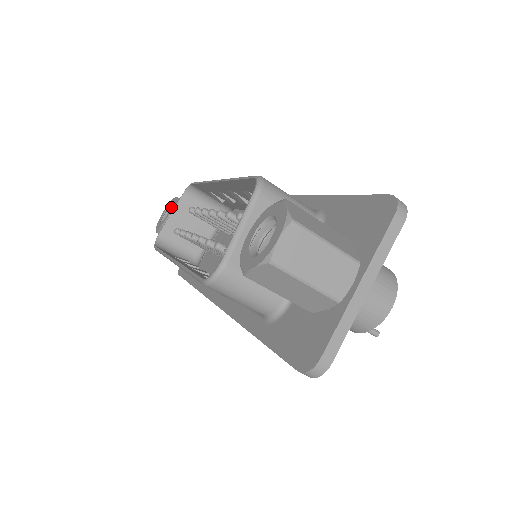
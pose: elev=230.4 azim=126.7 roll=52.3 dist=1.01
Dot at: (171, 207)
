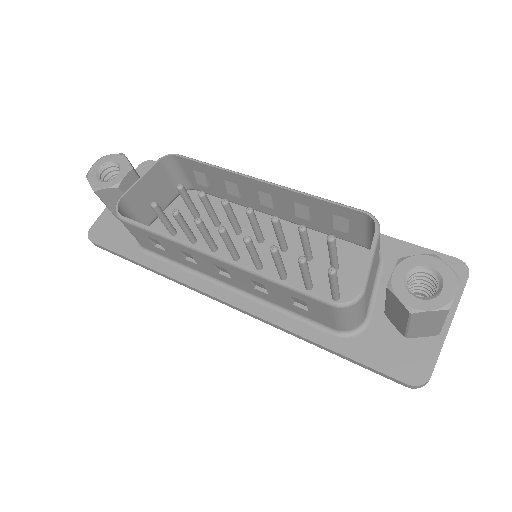
Dot at: (124, 167)
